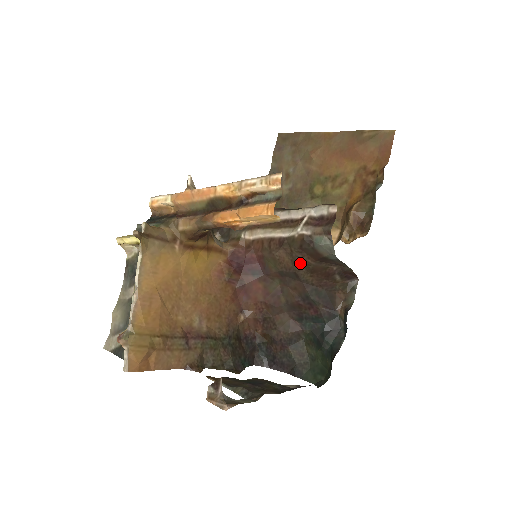
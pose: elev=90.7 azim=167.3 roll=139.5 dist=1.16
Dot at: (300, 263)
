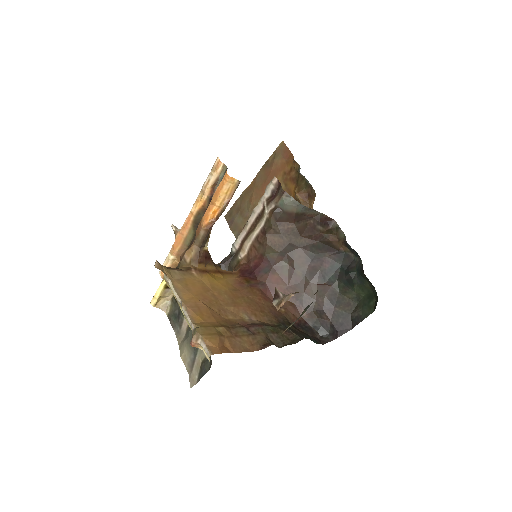
Dot at: (286, 234)
